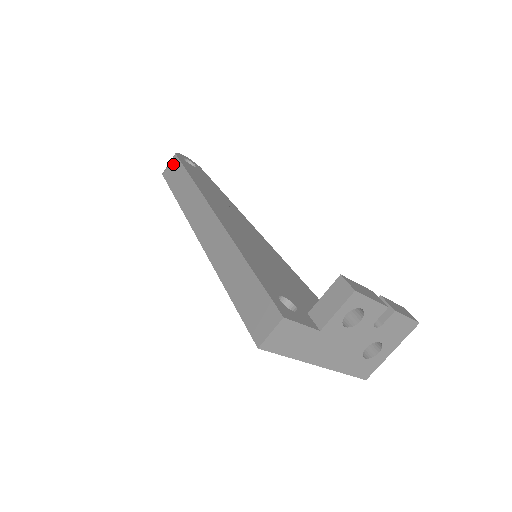
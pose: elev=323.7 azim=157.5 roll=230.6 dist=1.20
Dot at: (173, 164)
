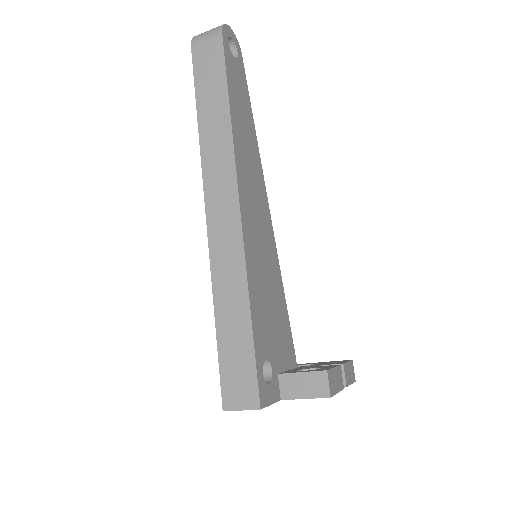
Dot at: (212, 48)
